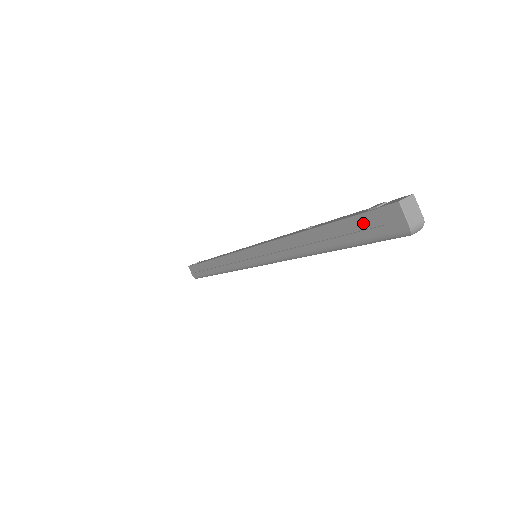
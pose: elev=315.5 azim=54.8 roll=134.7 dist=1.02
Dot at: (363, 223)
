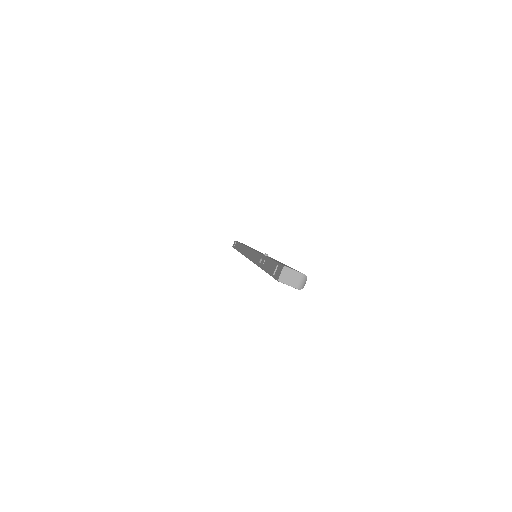
Dot at: occluded
